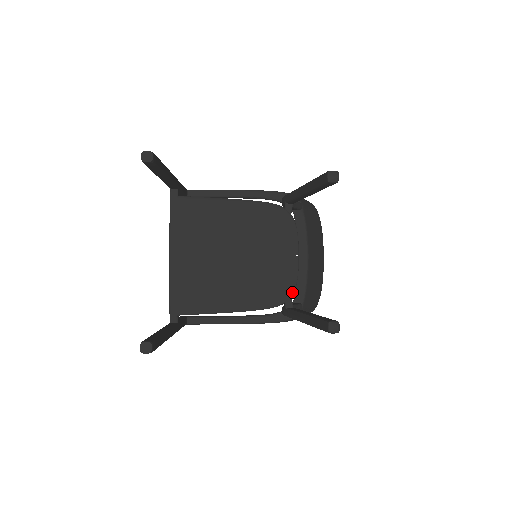
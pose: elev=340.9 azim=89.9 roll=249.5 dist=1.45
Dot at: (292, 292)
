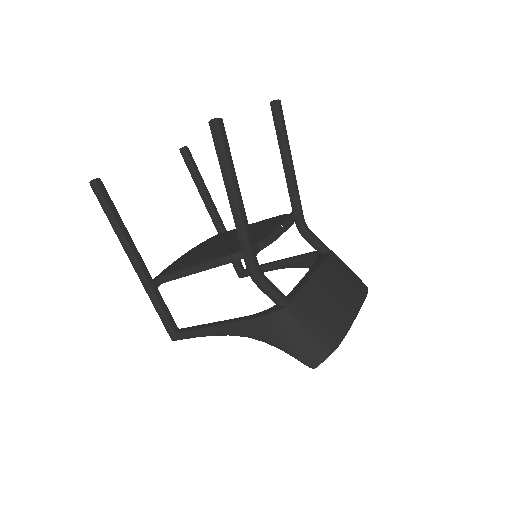
Dot at: (259, 242)
